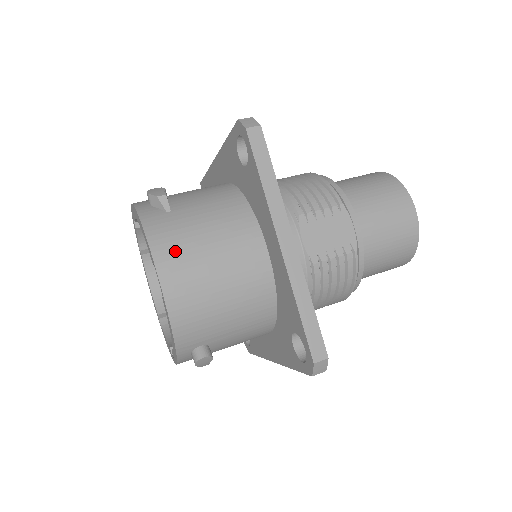
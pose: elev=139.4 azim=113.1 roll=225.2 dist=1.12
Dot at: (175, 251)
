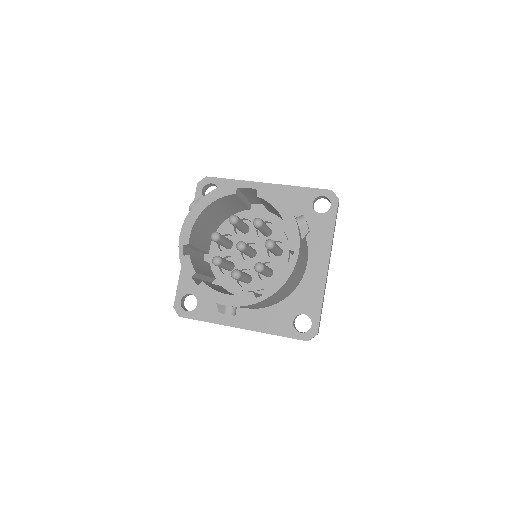
Dot at: occluded
